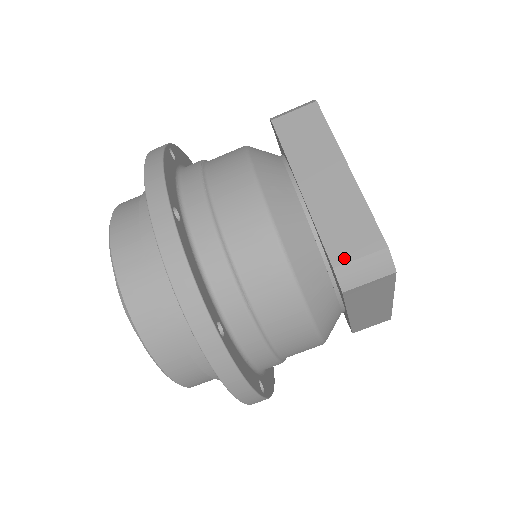
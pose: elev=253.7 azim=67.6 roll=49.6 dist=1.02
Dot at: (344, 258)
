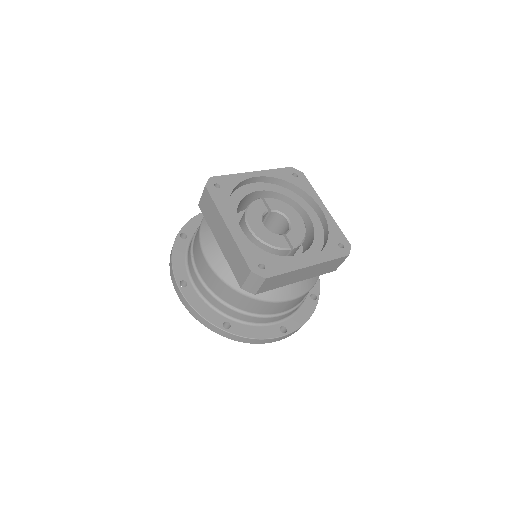
Dot at: (242, 282)
